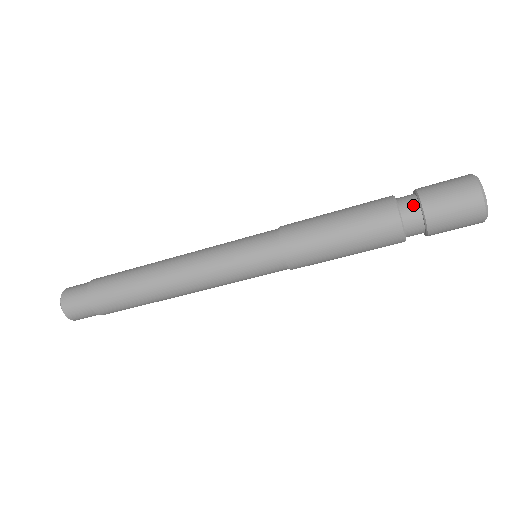
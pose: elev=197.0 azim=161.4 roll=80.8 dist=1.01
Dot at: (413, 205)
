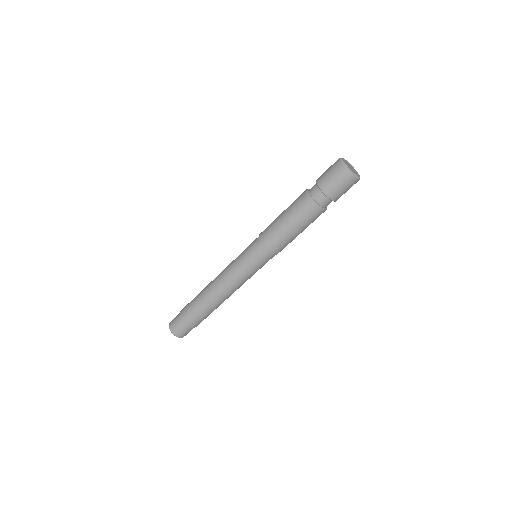
Dot at: (314, 186)
